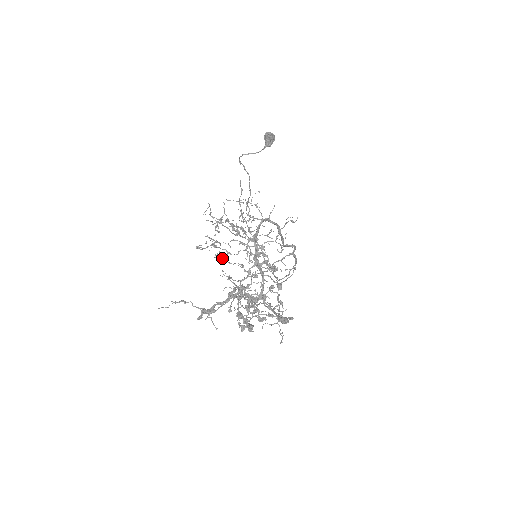
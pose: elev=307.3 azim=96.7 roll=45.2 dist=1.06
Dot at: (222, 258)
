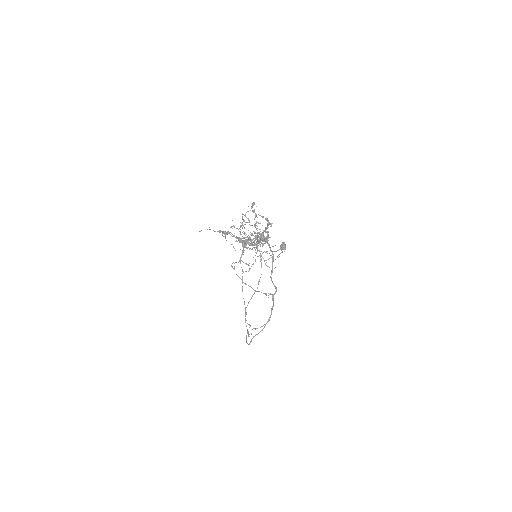
Dot at: (242, 228)
